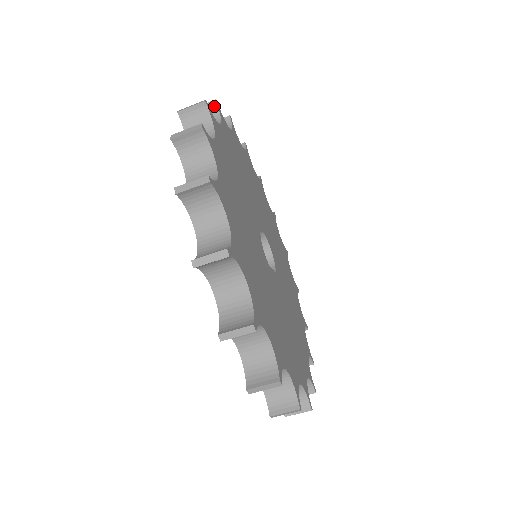
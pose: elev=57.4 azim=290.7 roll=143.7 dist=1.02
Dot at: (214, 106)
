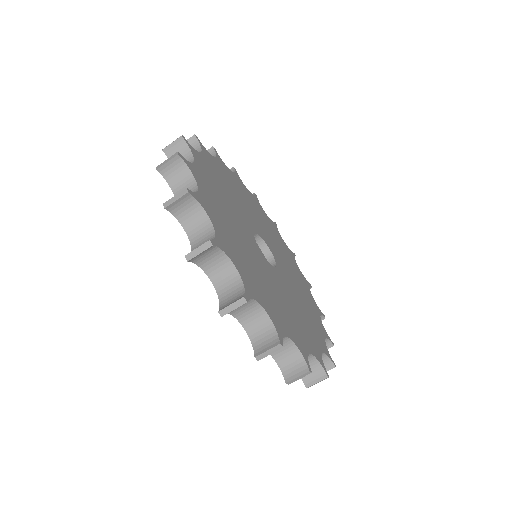
Dot at: occluded
